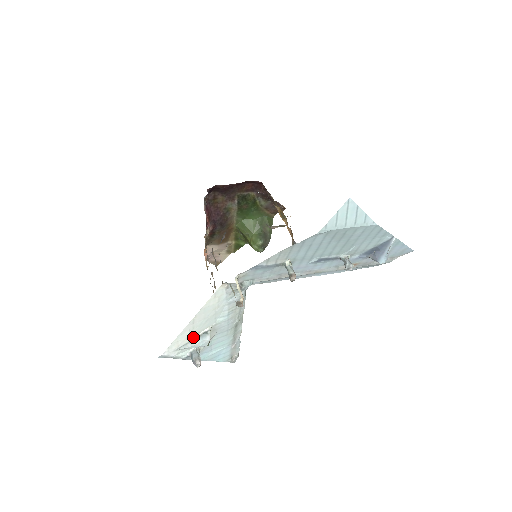
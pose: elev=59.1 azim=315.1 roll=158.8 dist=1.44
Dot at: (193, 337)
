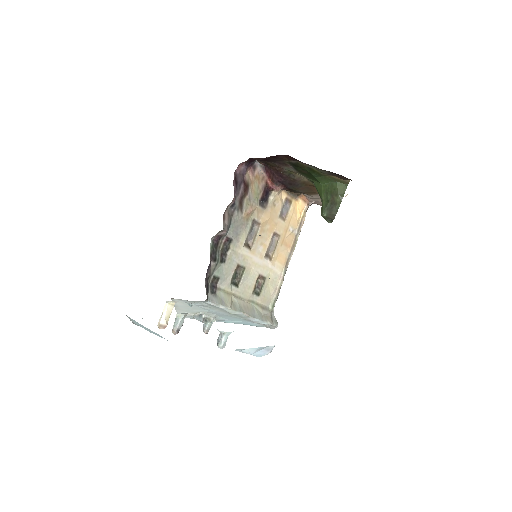
Dot at: (195, 314)
